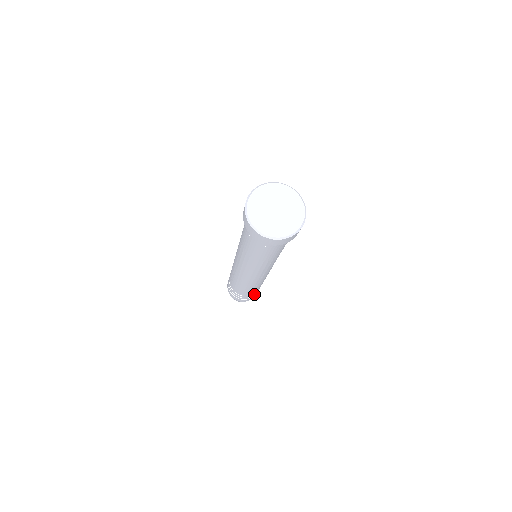
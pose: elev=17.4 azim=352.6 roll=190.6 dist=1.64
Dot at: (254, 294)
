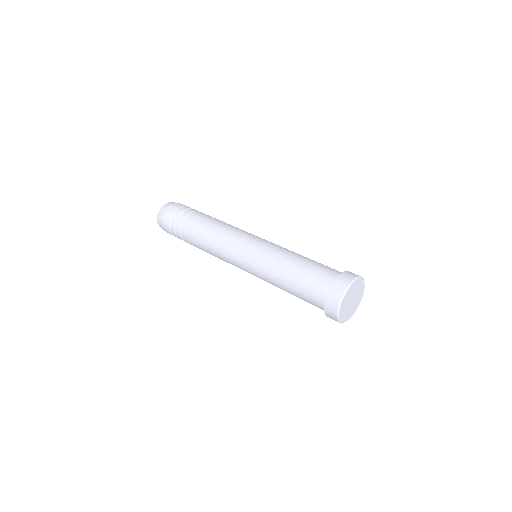
Dot at: occluded
